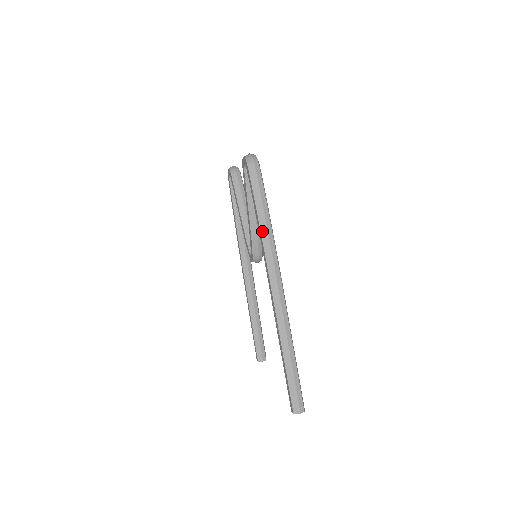
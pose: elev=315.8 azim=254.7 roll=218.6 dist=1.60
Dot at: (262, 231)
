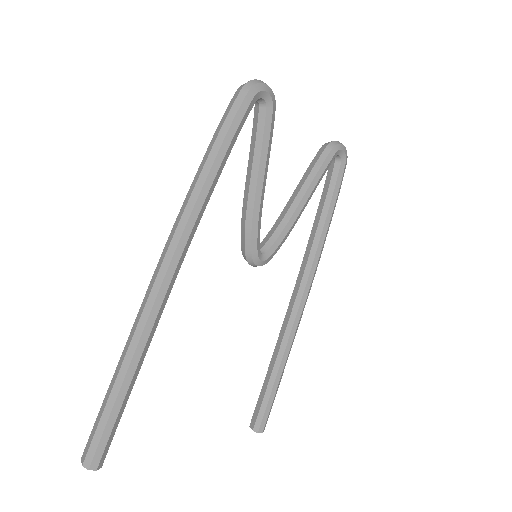
Dot at: (192, 184)
